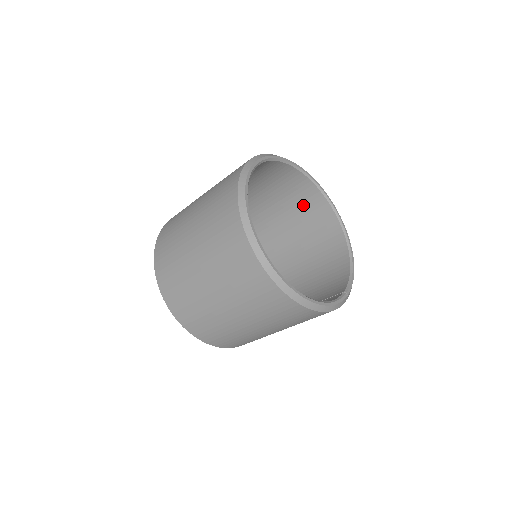
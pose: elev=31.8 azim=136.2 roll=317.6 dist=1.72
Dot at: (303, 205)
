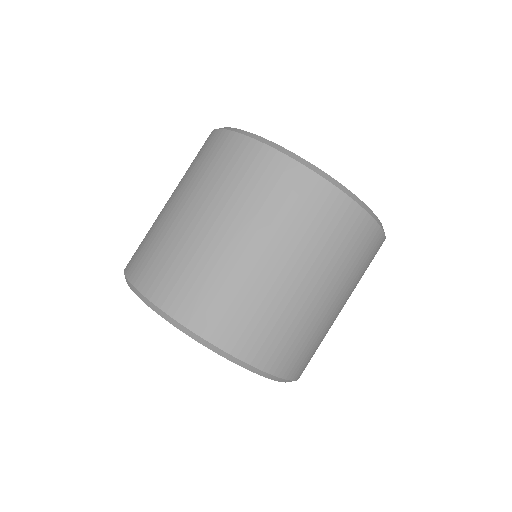
Dot at: occluded
